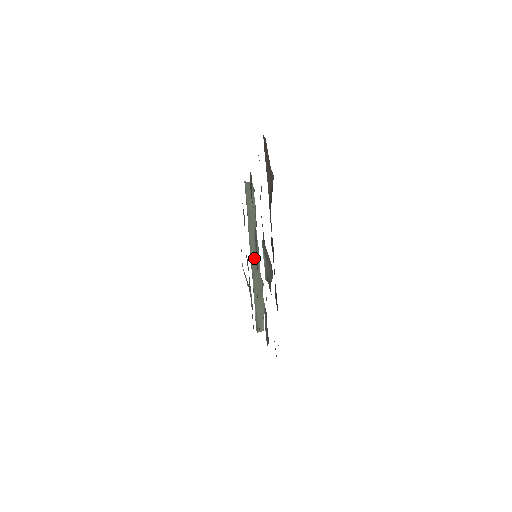
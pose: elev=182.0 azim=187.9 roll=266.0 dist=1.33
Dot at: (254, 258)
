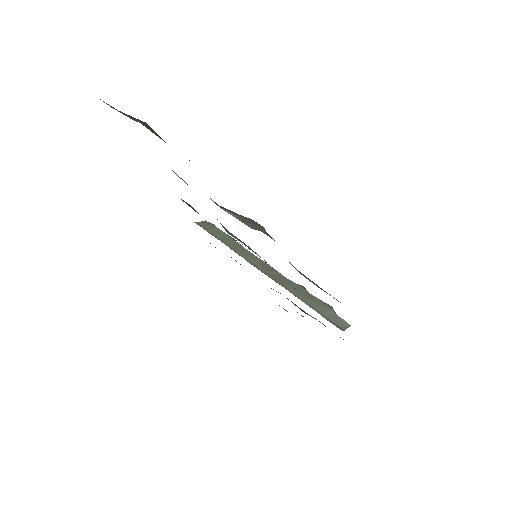
Dot at: (268, 272)
